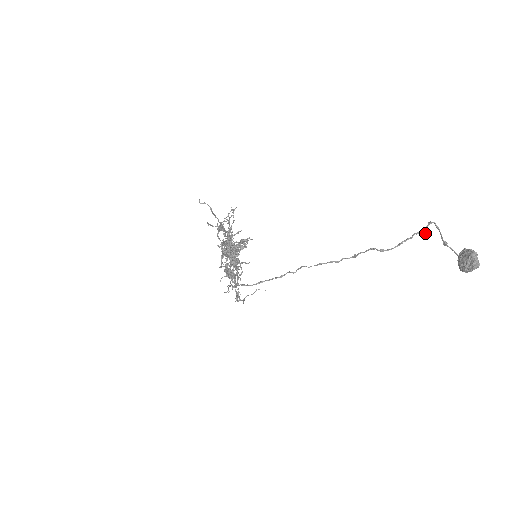
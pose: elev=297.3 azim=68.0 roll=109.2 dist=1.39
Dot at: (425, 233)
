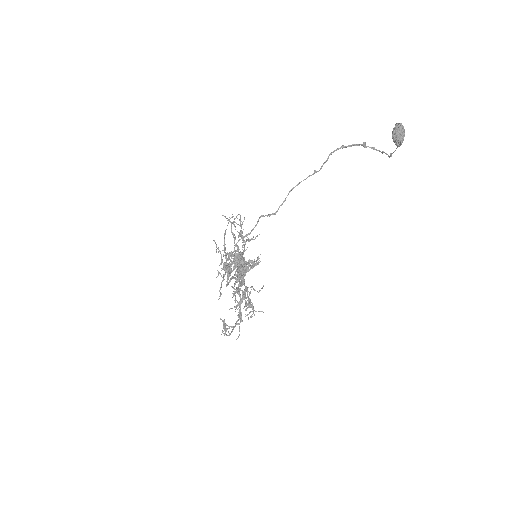
Dot at: (364, 143)
